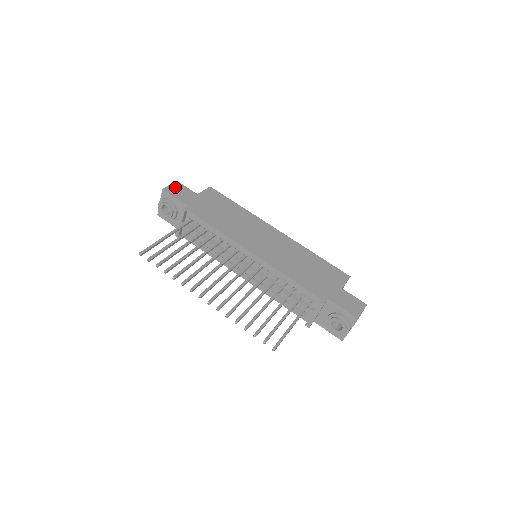
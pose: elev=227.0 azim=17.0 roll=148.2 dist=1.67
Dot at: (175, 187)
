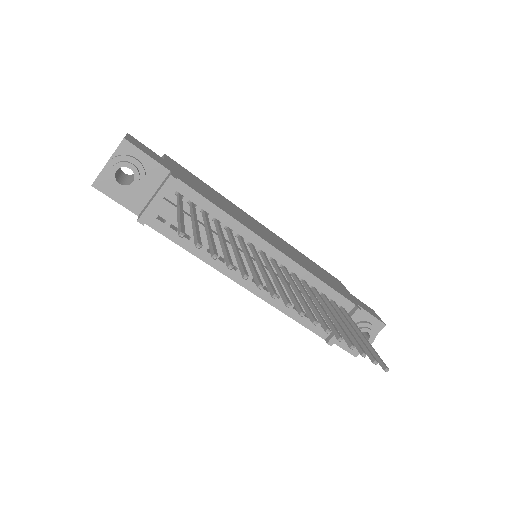
Dot at: (134, 141)
